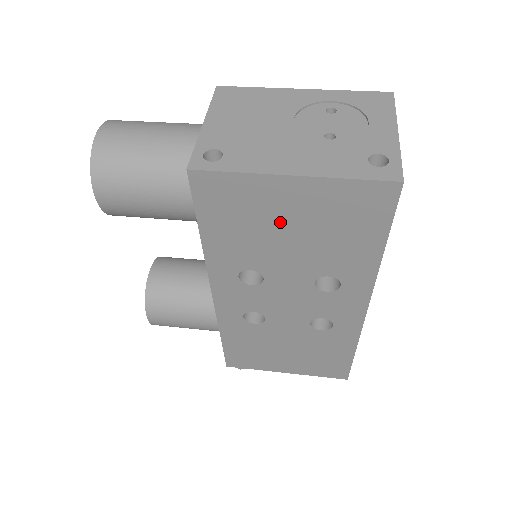
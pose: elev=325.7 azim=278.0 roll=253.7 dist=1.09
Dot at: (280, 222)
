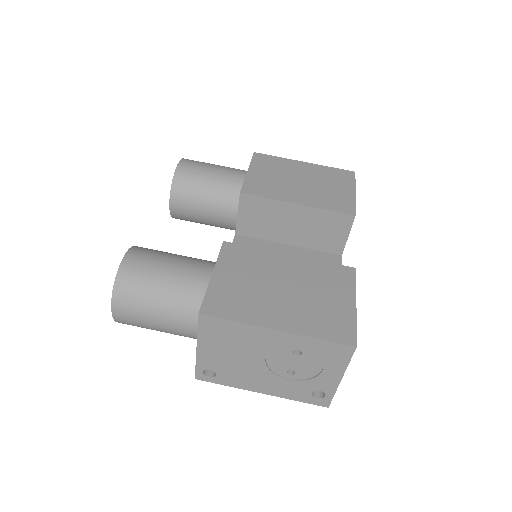
Dot at: occluded
